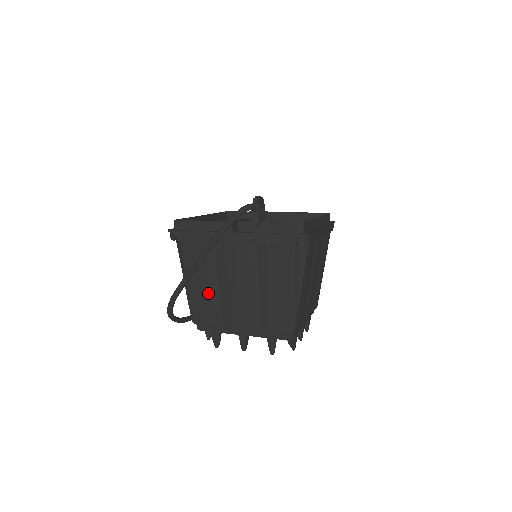
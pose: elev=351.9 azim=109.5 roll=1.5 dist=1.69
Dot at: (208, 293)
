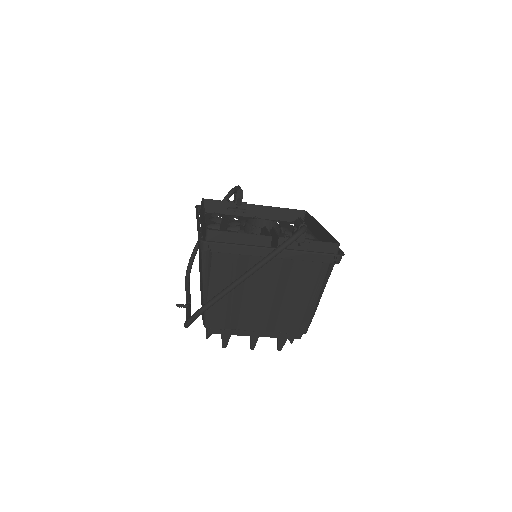
Dot at: (231, 301)
